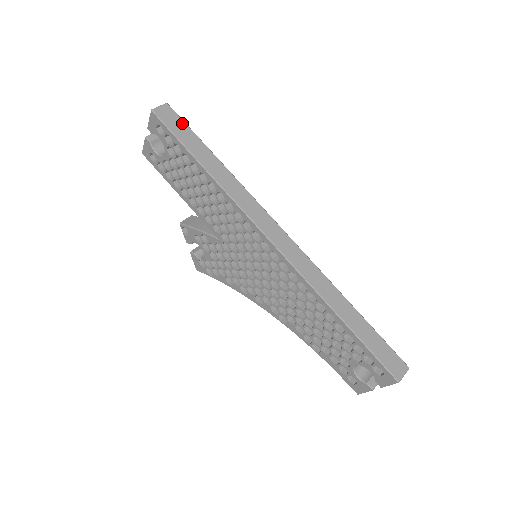
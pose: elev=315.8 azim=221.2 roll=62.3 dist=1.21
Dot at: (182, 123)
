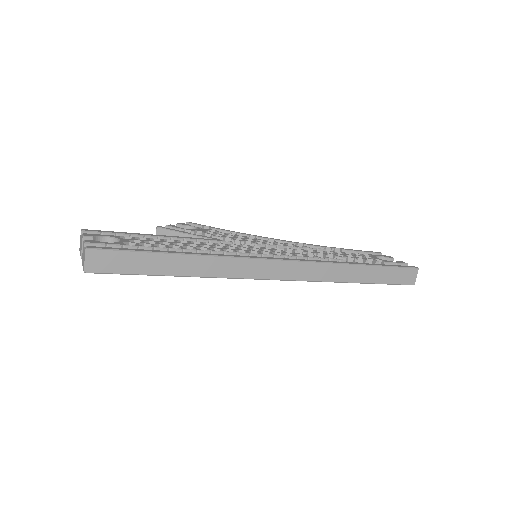
Dot at: (122, 255)
